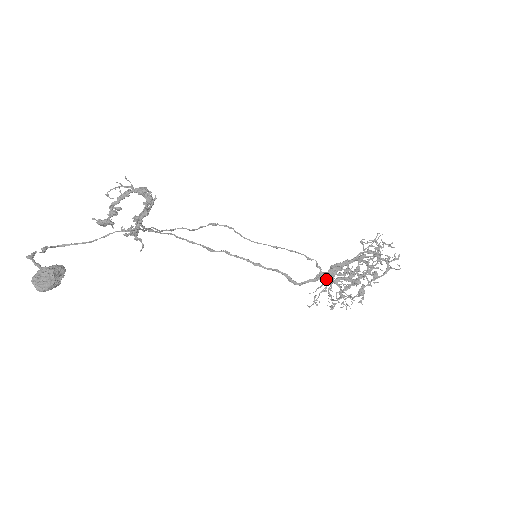
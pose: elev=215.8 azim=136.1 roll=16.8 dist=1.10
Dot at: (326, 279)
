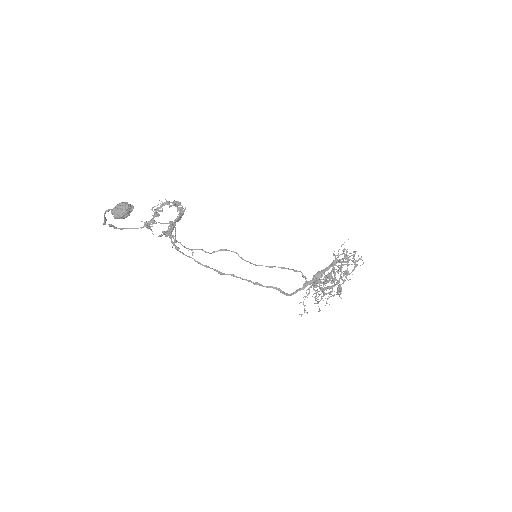
Dot at: (311, 286)
